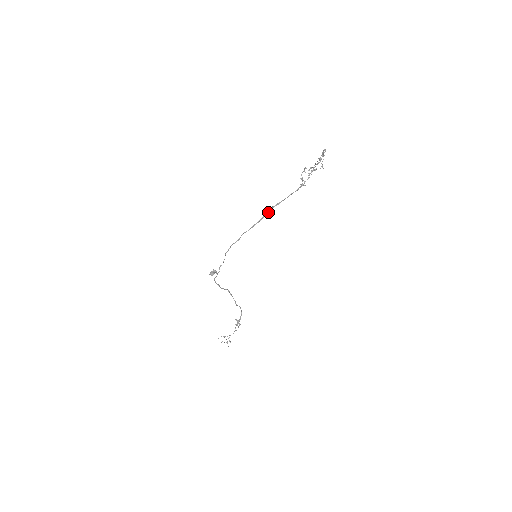
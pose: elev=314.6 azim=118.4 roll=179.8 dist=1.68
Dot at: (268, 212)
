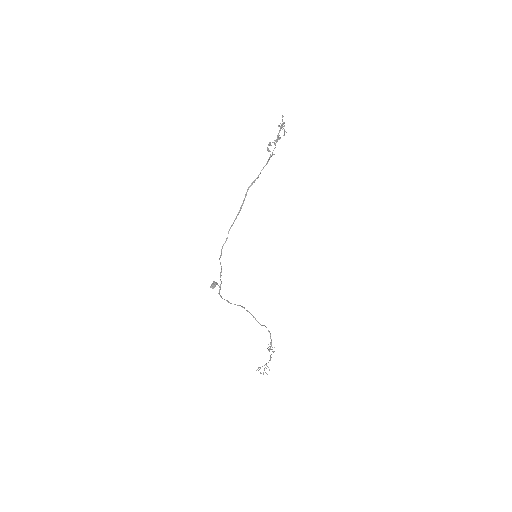
Dot at: (245, 196)
